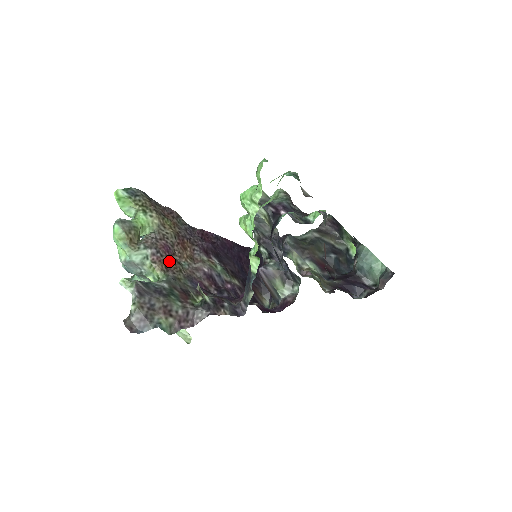
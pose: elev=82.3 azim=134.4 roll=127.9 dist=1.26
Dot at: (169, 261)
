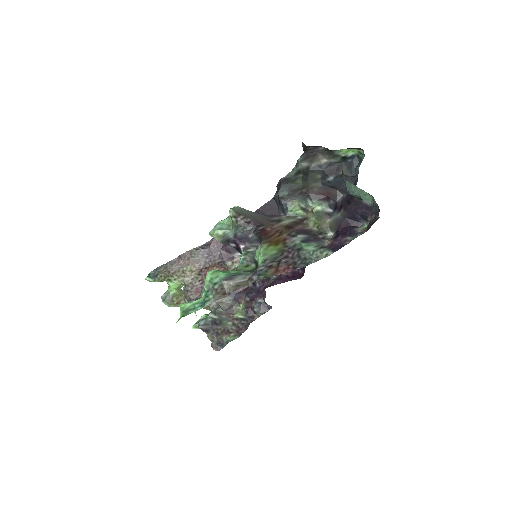
Dot at: occluded
